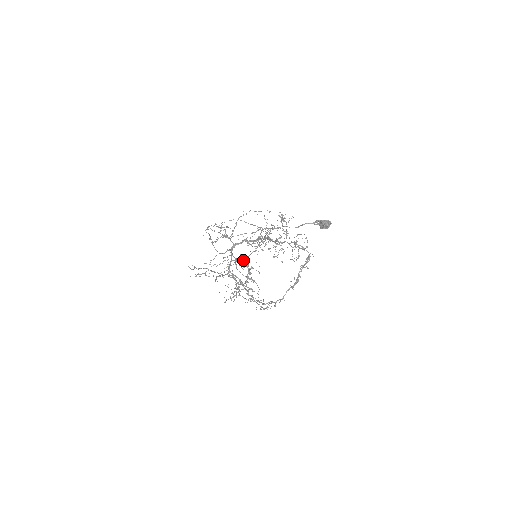
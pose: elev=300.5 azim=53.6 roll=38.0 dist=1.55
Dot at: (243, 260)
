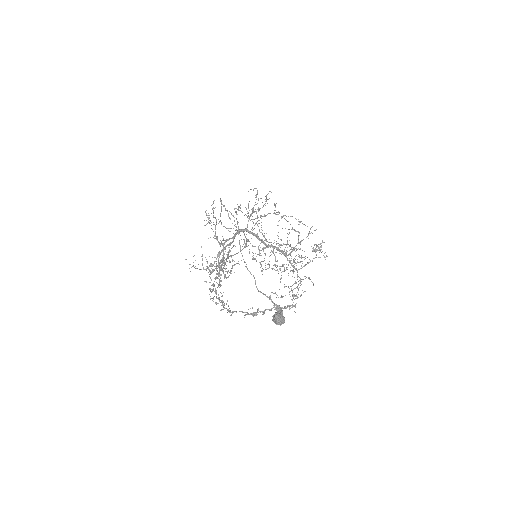
Dot at: occluded
